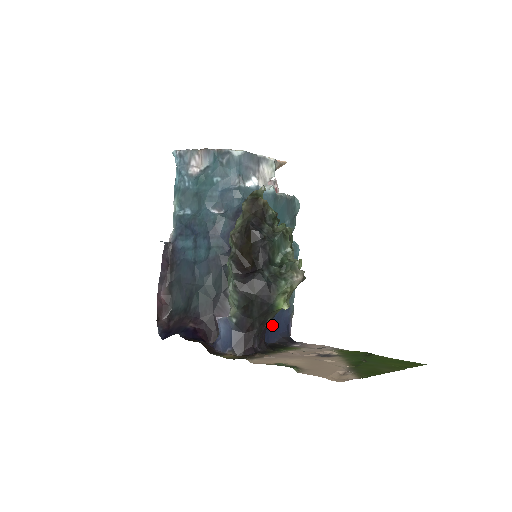
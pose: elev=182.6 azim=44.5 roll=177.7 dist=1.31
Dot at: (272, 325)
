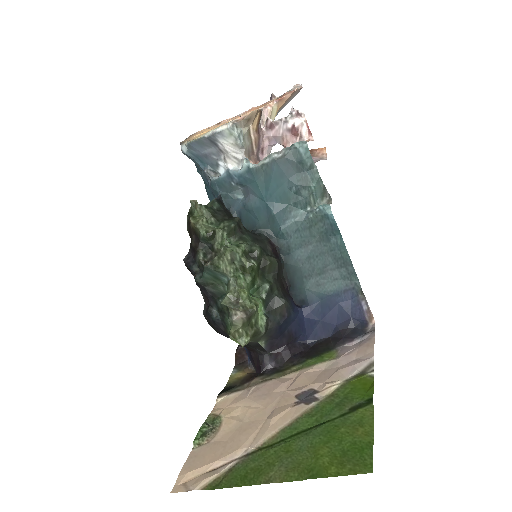
Dot at: (320, 318)
